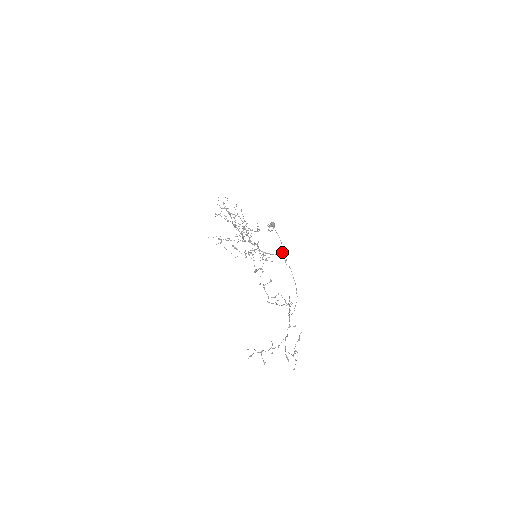
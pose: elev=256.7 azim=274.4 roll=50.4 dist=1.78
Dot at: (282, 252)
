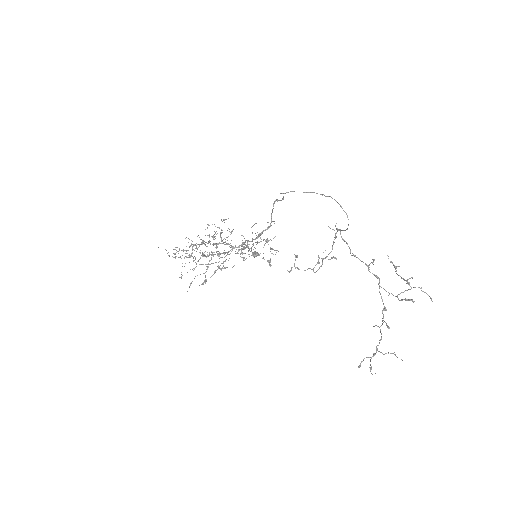
Dot at: occluded
